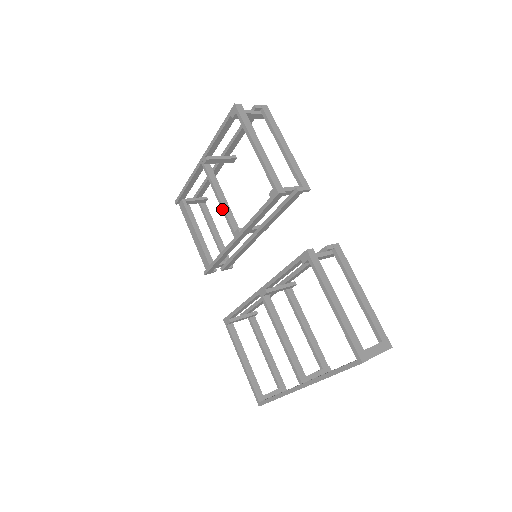
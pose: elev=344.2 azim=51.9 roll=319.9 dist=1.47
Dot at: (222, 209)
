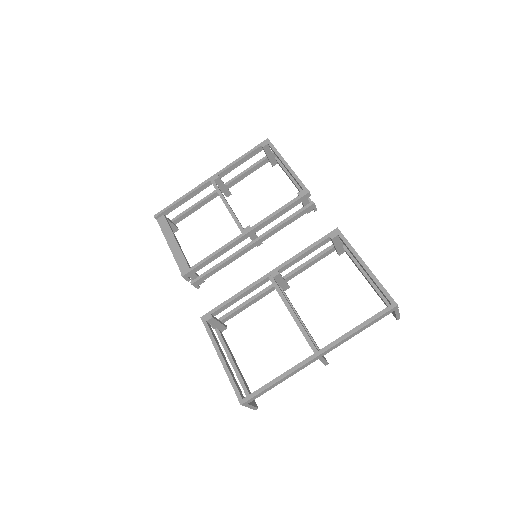
Dot at: (230, 212)
